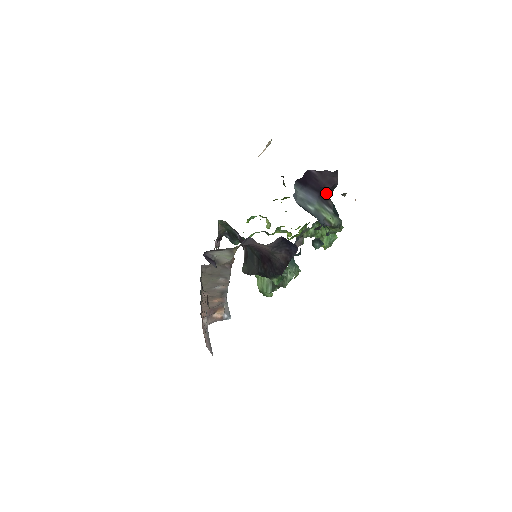
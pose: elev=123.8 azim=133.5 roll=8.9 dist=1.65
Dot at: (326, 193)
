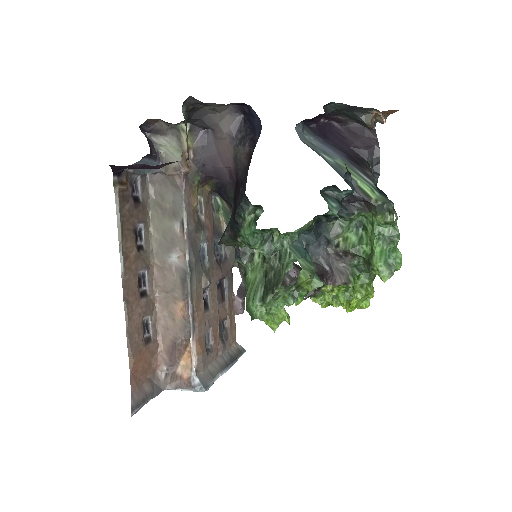
Dot at: (362, 161)
